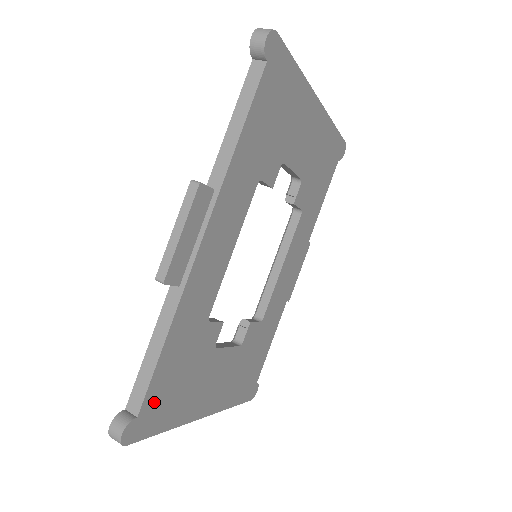
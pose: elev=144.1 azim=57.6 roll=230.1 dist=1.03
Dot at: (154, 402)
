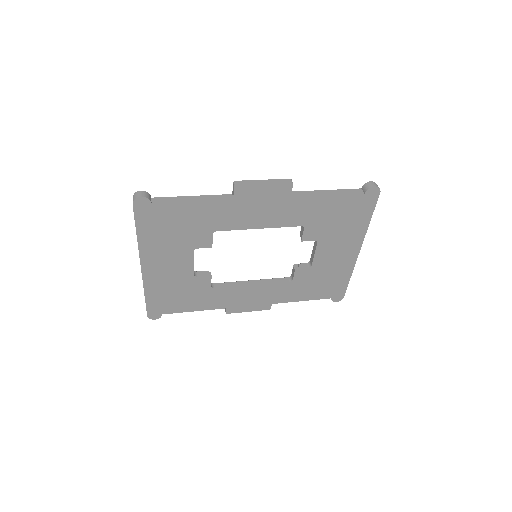
Dot at: (160, 213)
